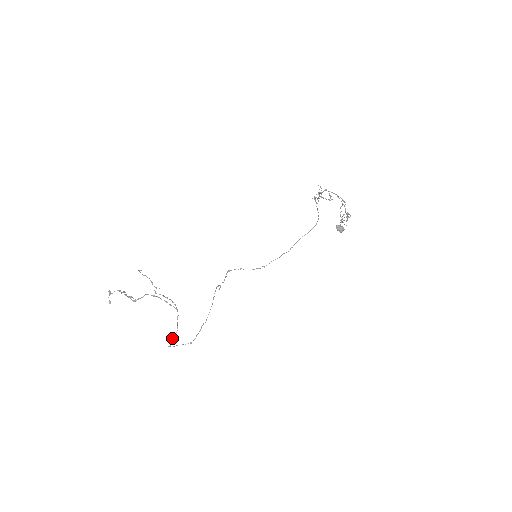
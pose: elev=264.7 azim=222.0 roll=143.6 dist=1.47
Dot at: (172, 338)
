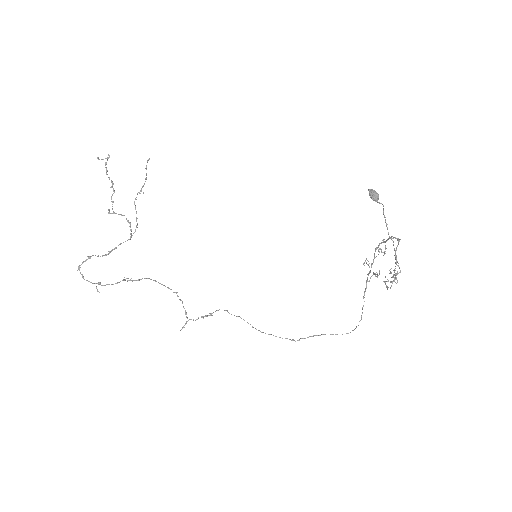
Dot at: (93, 255)
